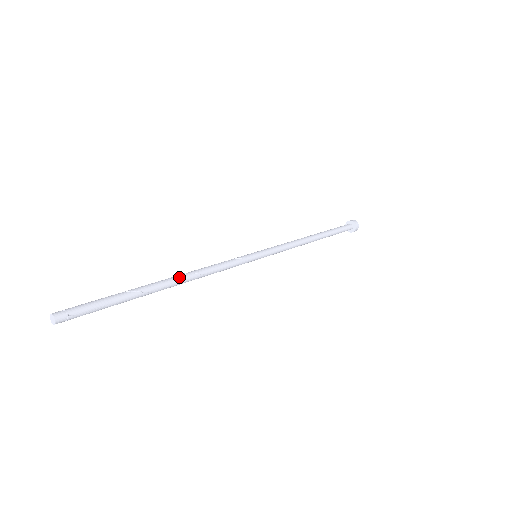
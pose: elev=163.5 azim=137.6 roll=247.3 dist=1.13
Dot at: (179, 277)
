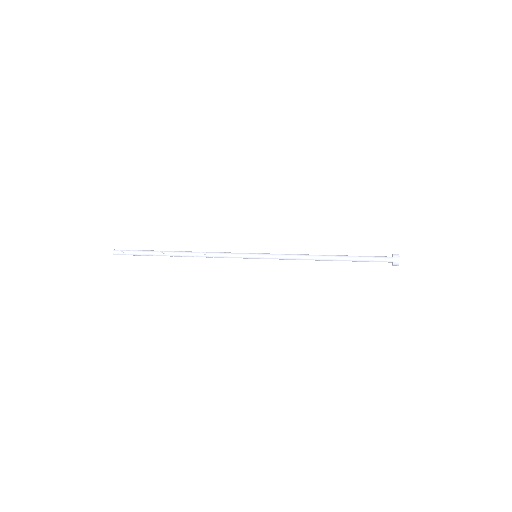
Dot at: (186, 251)
